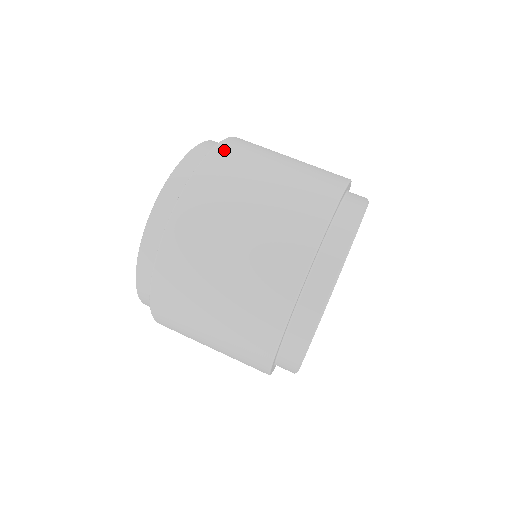
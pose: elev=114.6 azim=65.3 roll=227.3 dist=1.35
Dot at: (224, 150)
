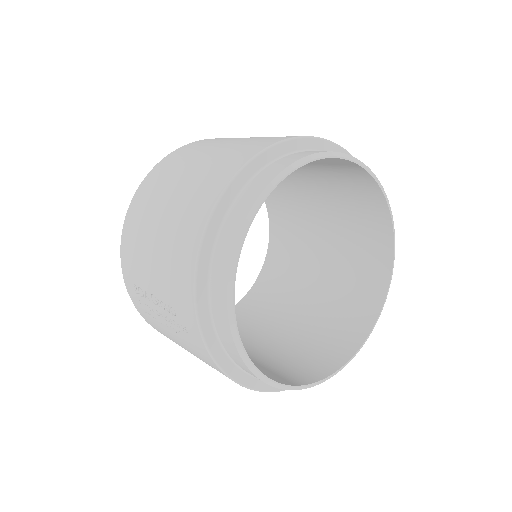
Dot at: occluded
